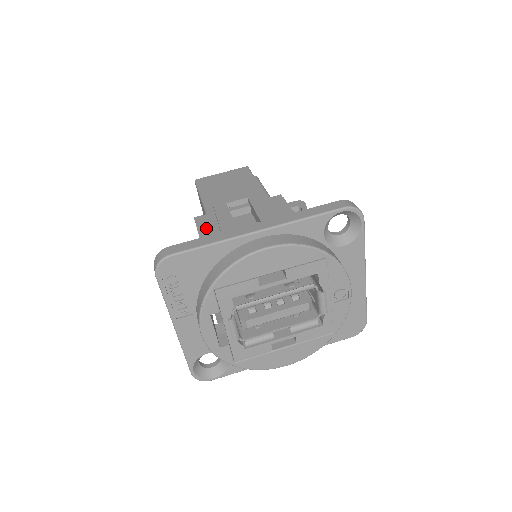
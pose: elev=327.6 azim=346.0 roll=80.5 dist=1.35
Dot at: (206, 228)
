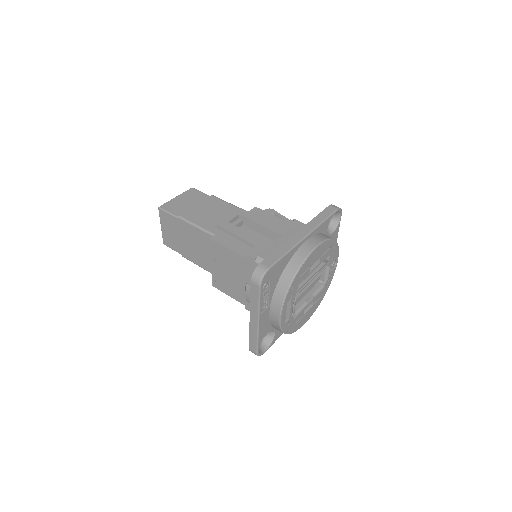
Dot at: (232, 244)
